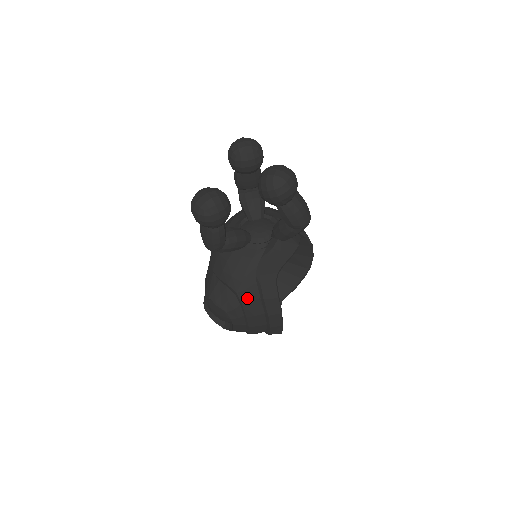
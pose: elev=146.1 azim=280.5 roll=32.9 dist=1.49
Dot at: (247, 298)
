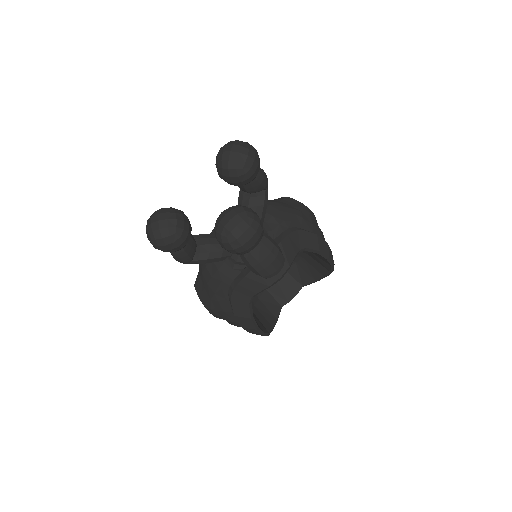
Dot at: (220, 307)
